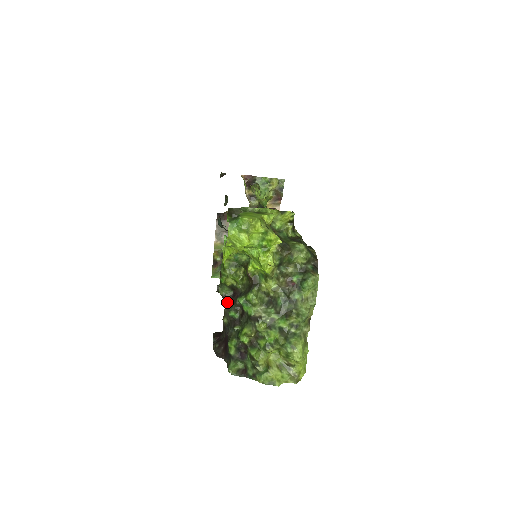
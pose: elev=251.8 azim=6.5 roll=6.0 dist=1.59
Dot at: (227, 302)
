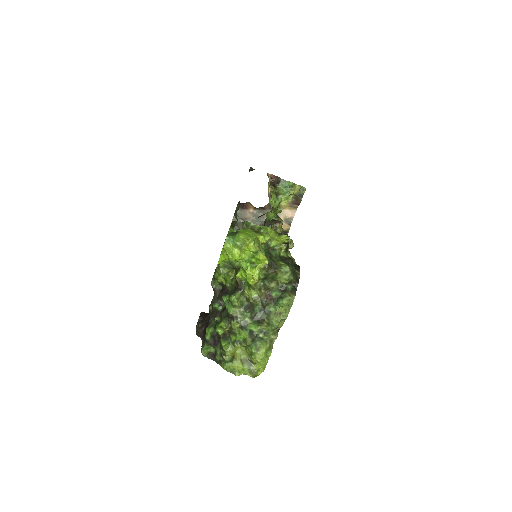
Dot at: (215, 294)
